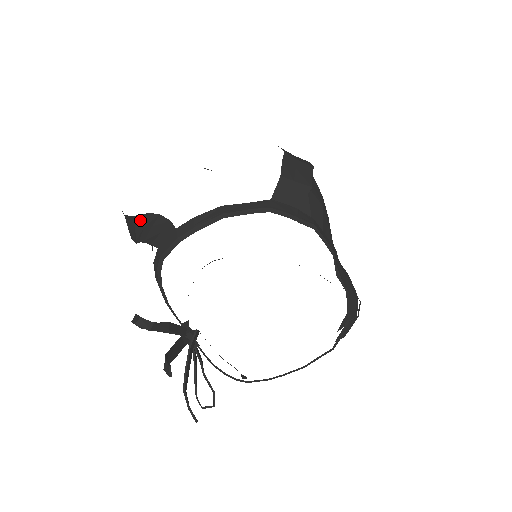
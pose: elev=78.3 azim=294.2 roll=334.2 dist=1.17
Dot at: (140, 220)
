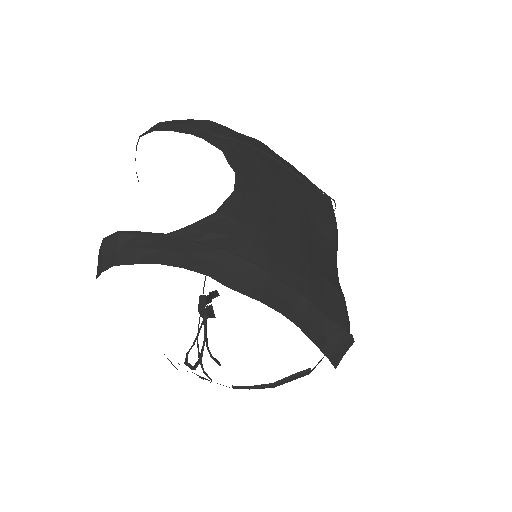
Dot at: occluded
